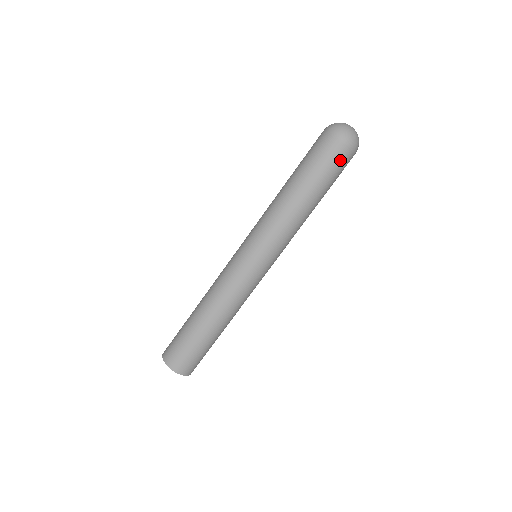
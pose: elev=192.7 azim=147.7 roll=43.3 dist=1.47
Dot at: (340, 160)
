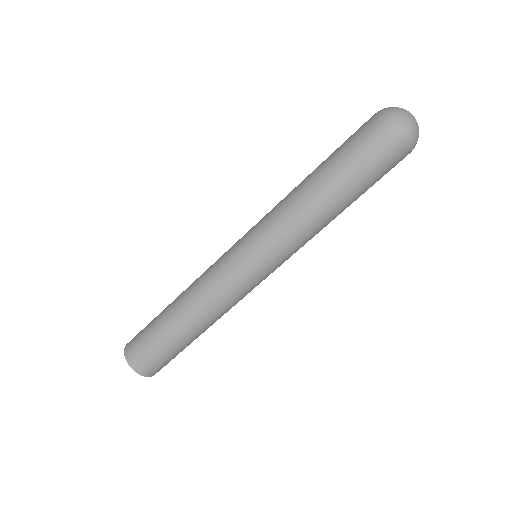
Dot at: (393, 165)
